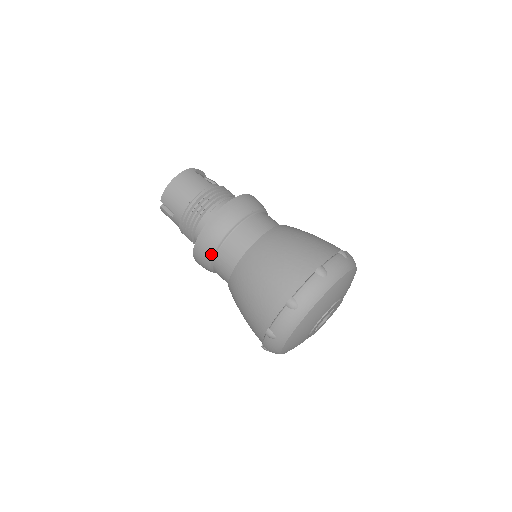
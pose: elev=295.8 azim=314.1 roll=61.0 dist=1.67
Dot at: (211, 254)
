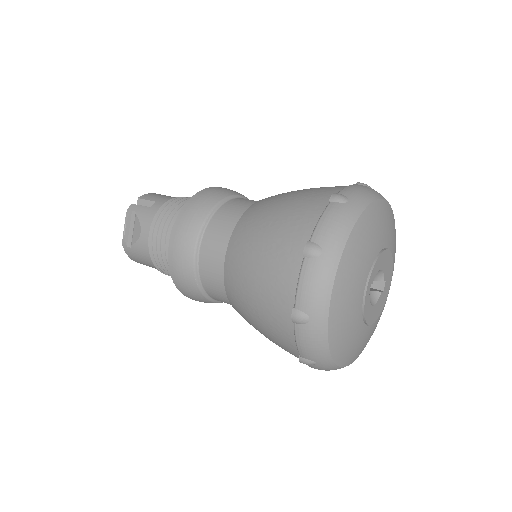
Dot at: (220, 198)
